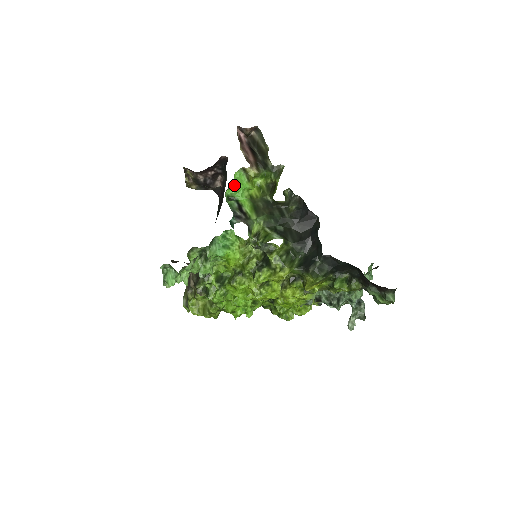
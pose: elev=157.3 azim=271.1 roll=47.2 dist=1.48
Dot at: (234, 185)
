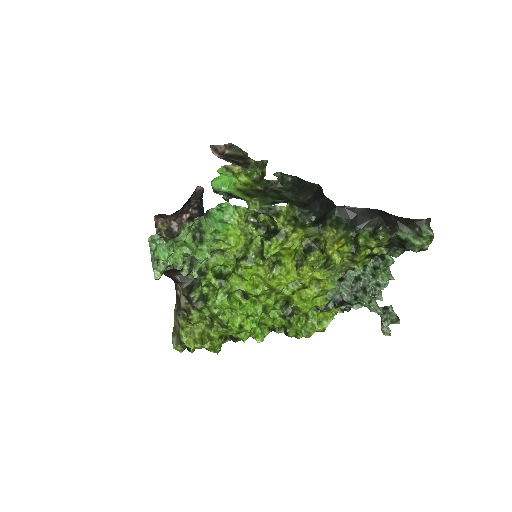
Dot at: (219, 176)
